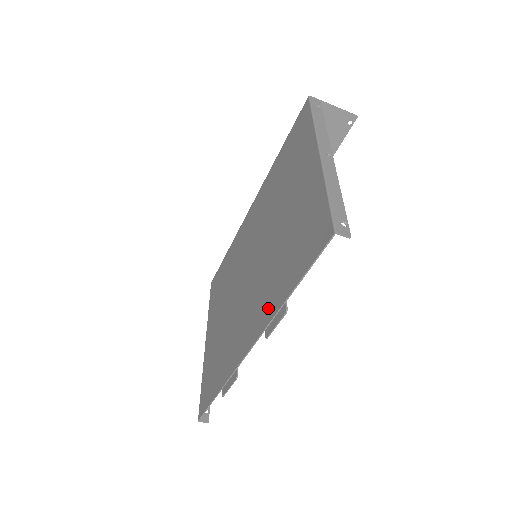
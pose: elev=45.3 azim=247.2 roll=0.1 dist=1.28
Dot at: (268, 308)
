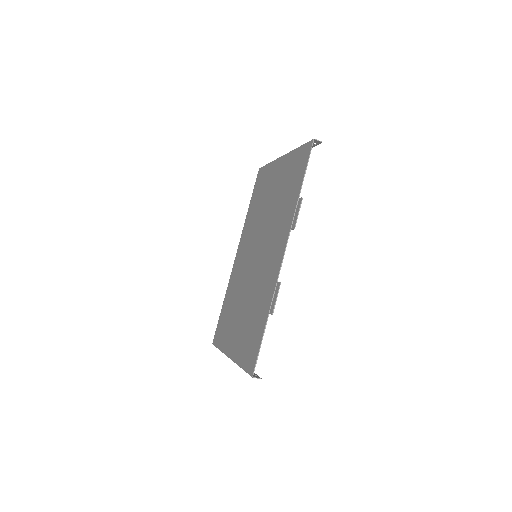
Dot at: (287, 222)
